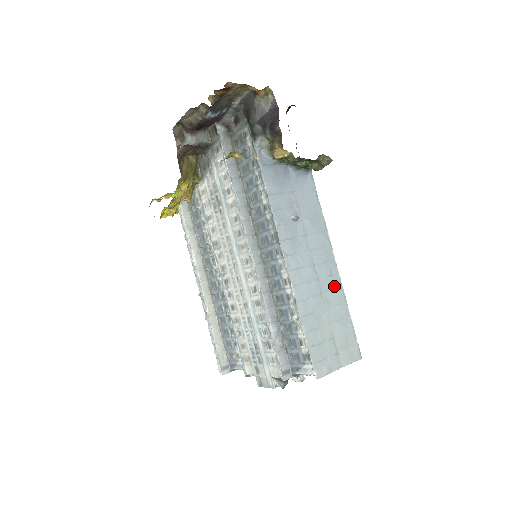
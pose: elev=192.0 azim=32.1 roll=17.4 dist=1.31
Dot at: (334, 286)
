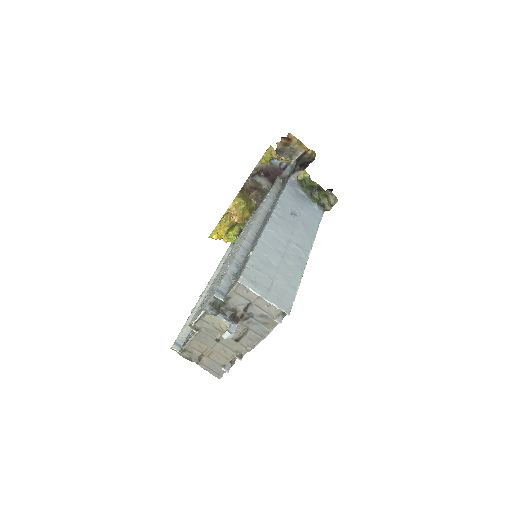
Dot at: (297, 262)
